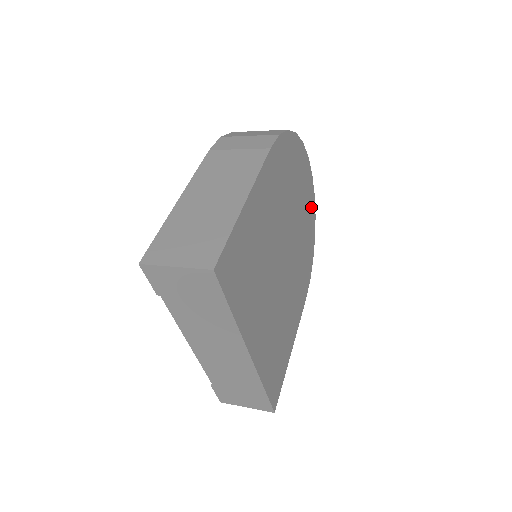
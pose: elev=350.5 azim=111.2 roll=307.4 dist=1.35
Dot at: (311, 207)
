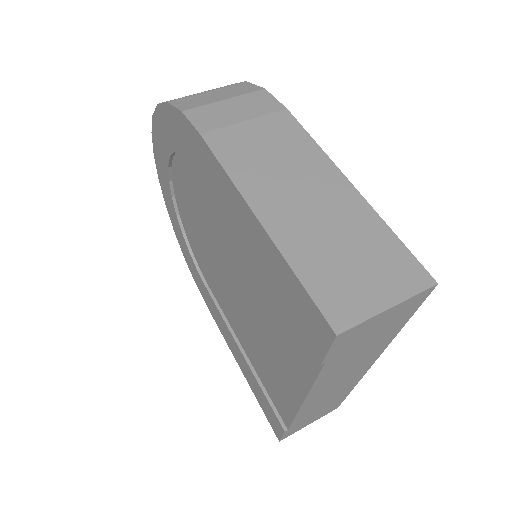
Dot at: occluded
